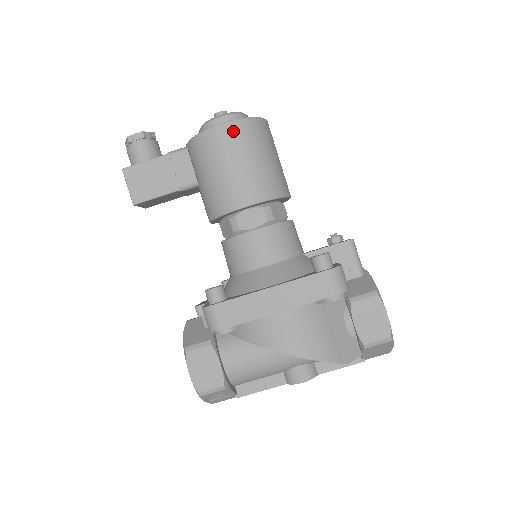
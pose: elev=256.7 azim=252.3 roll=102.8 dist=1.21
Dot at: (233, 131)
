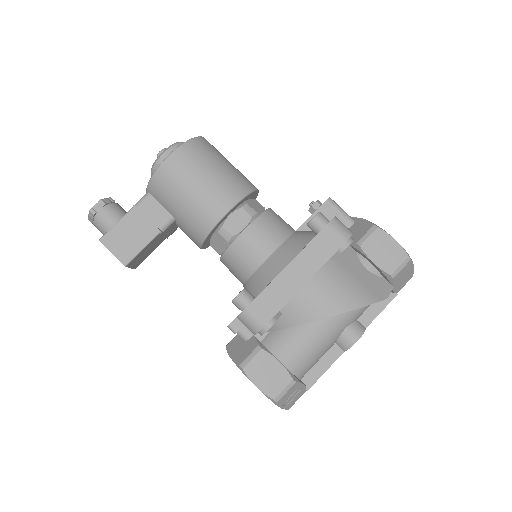
Dot at: (183, 155)
